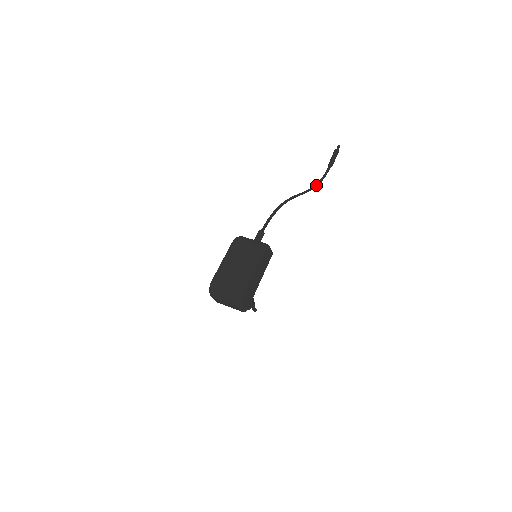
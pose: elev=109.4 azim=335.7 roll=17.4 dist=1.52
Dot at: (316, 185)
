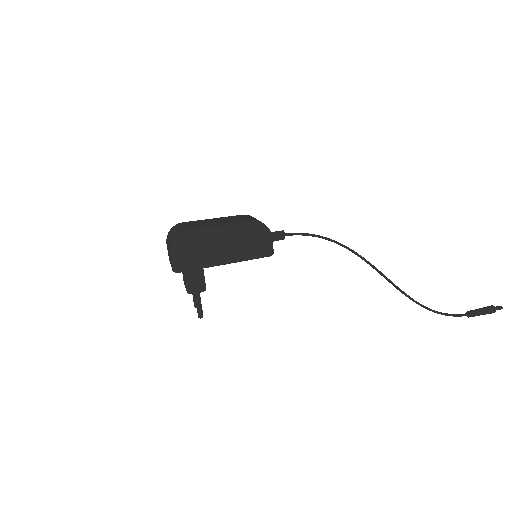
Dot at: occluded
